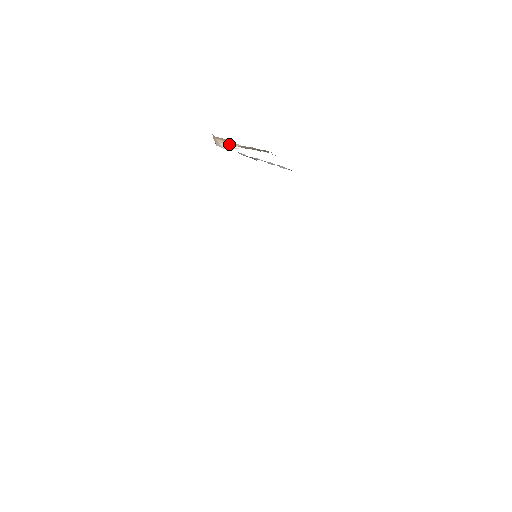
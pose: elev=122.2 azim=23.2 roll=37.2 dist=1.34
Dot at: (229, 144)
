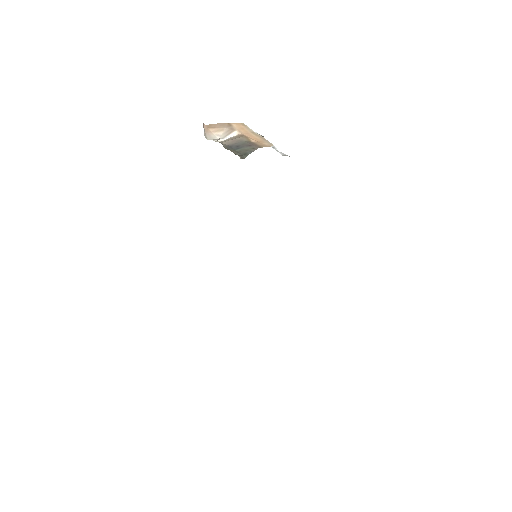
Dot at: (225, 131)
